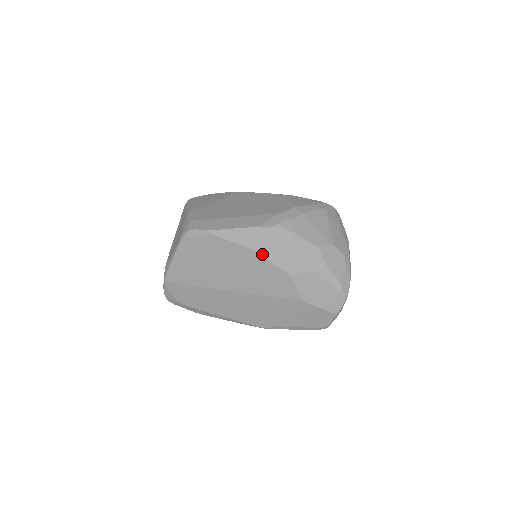
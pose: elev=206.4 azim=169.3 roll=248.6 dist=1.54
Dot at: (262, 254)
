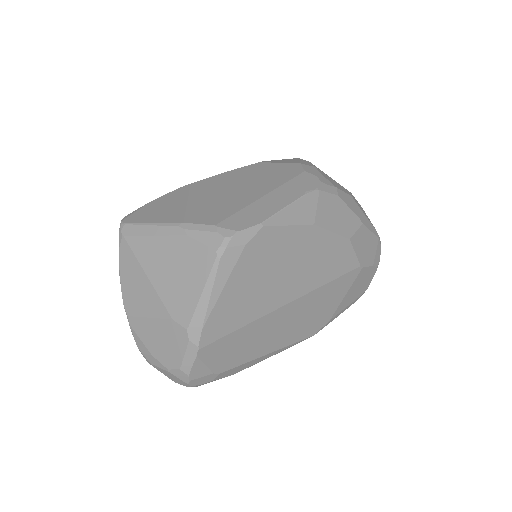
Dot at: (323, 226)
